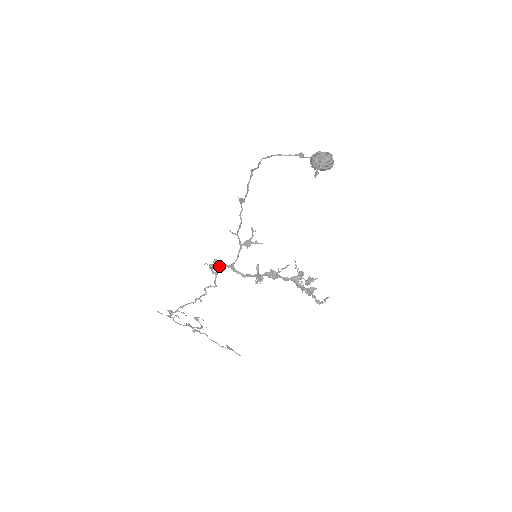
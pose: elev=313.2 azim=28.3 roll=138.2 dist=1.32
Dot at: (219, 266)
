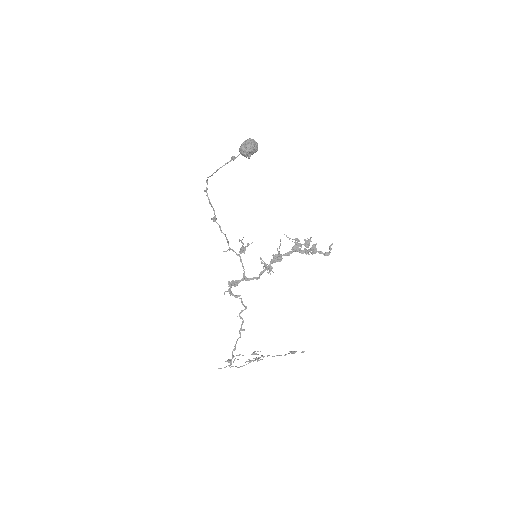
Dot at: (235, 285)
